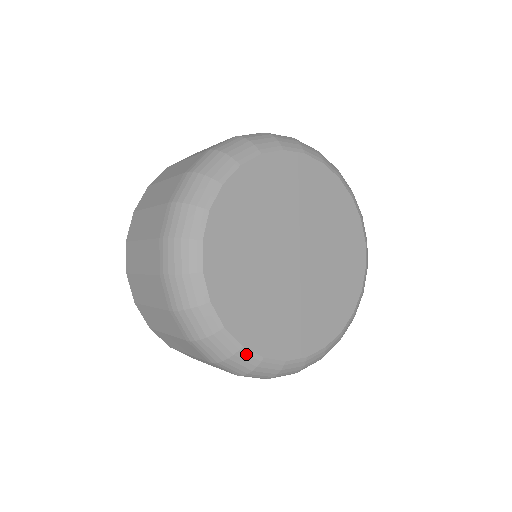
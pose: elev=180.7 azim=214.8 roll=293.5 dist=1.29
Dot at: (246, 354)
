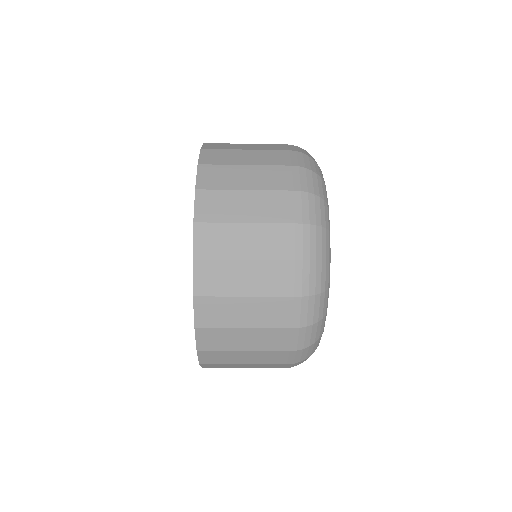
Dot at: occluded
